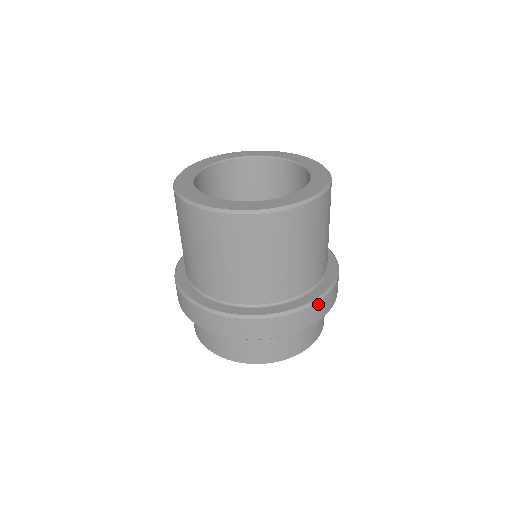
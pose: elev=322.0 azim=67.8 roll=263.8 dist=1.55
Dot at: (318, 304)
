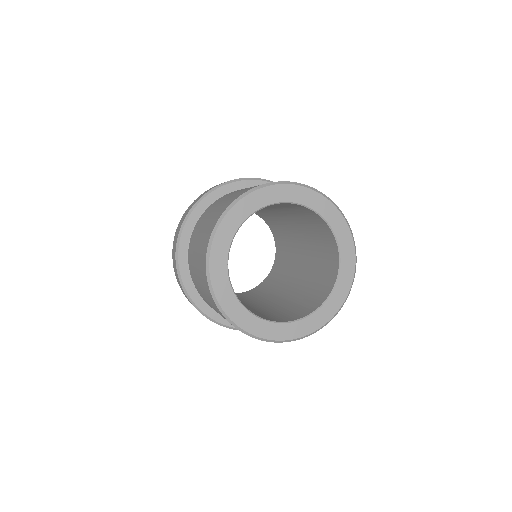
Dot at: occluded
